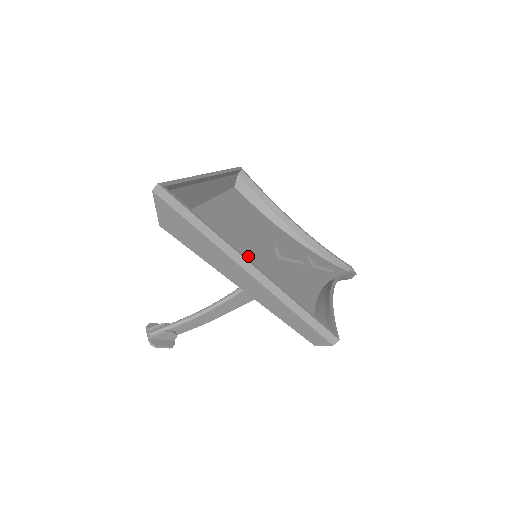
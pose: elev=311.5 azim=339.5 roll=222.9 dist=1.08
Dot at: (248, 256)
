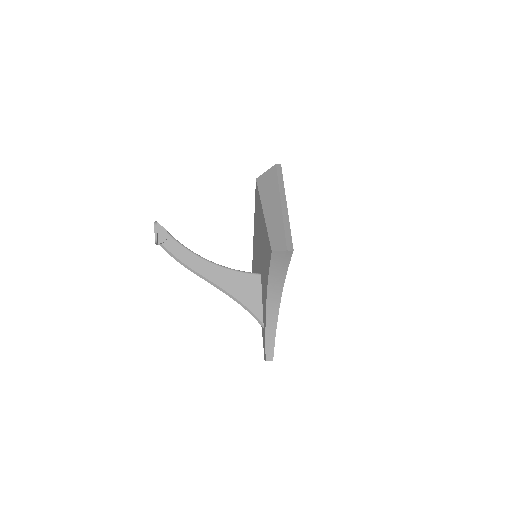
Dot at: occluded
